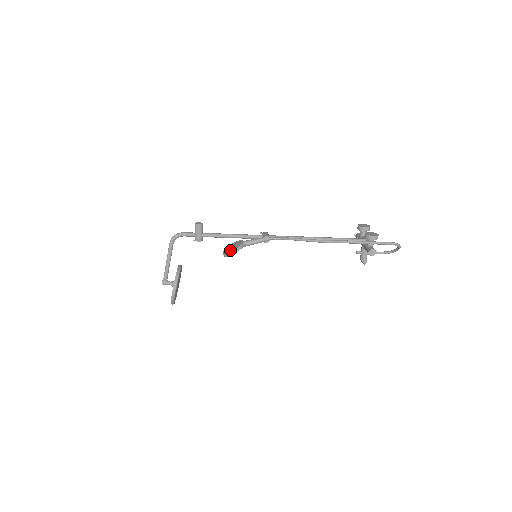
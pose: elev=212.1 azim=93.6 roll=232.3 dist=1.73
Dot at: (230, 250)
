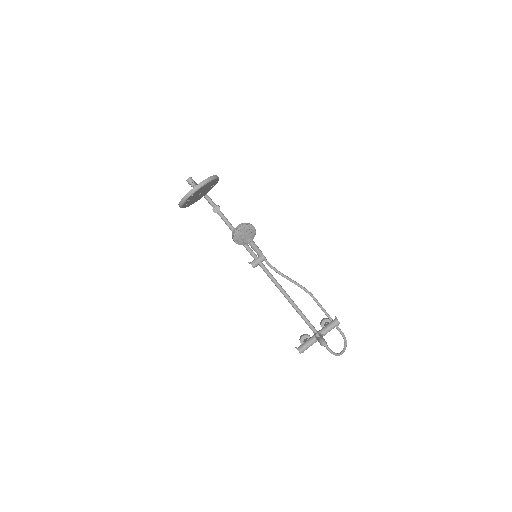
Dot at: (248, 226)
